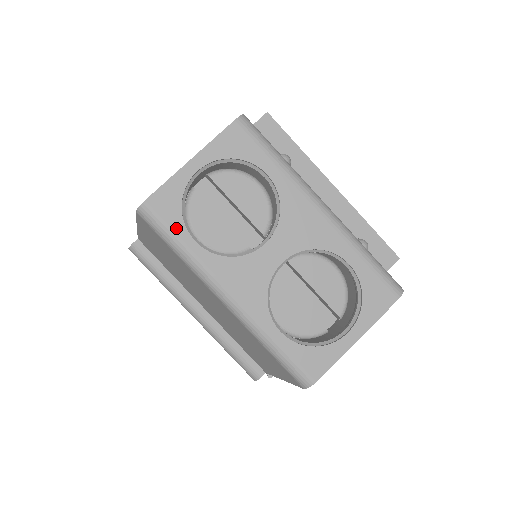
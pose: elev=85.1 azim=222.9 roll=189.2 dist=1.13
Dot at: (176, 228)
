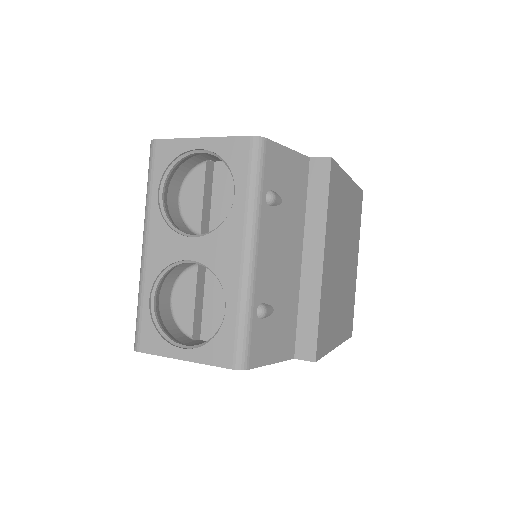
Dot at: (156, 173)
